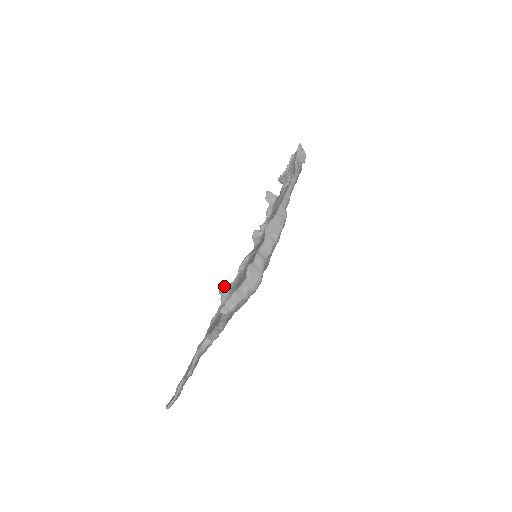
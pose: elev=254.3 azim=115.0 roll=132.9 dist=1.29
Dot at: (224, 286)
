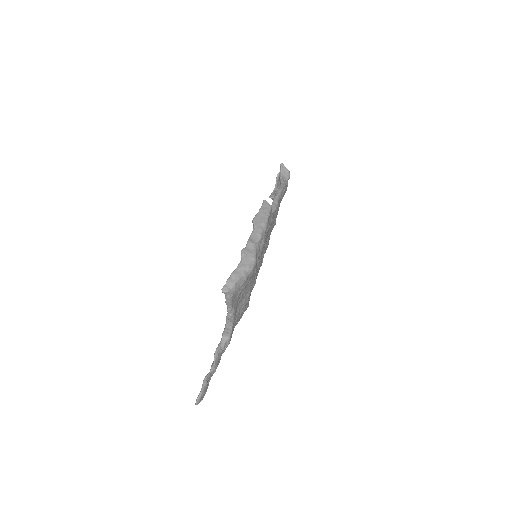
Dot at: occluded
